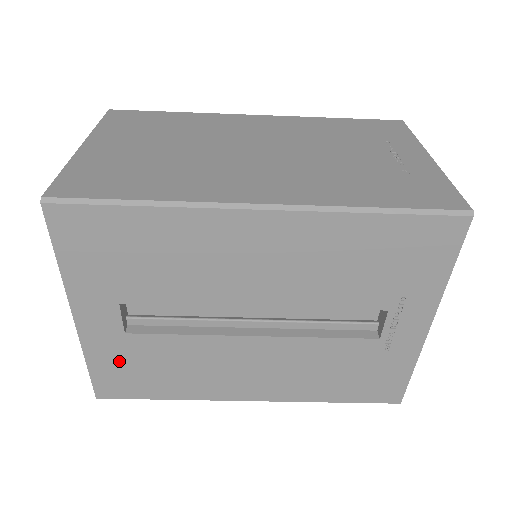
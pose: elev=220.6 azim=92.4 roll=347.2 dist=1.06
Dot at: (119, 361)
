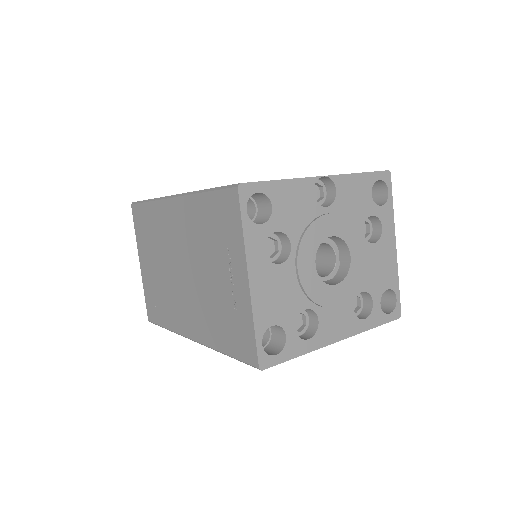
Dot at: occluded
